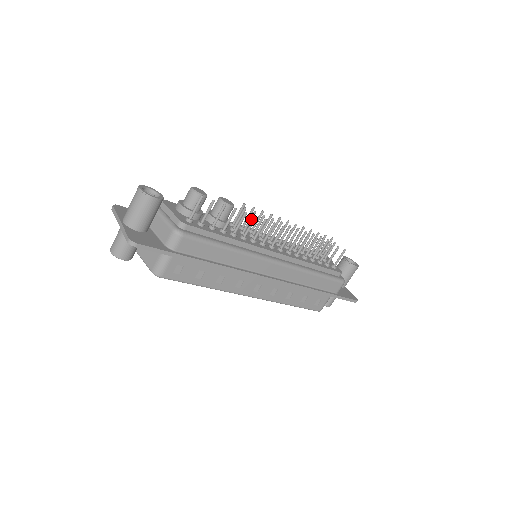
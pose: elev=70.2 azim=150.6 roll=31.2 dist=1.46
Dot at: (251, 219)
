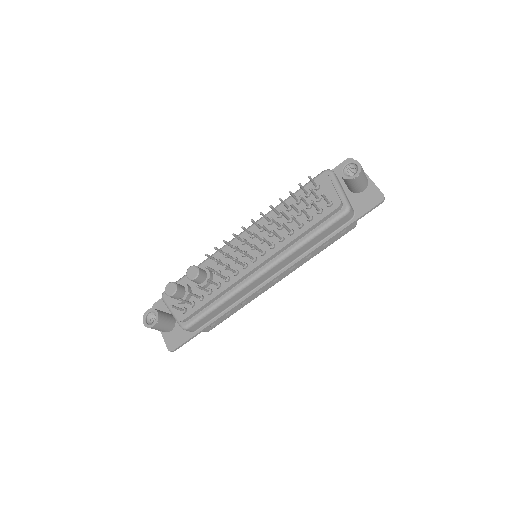
Dot at: (219, 263)
